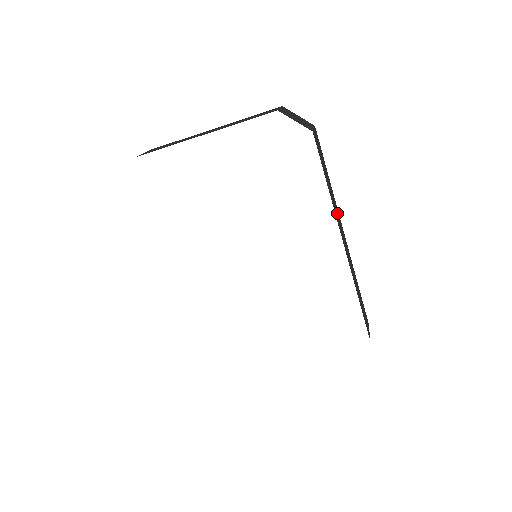
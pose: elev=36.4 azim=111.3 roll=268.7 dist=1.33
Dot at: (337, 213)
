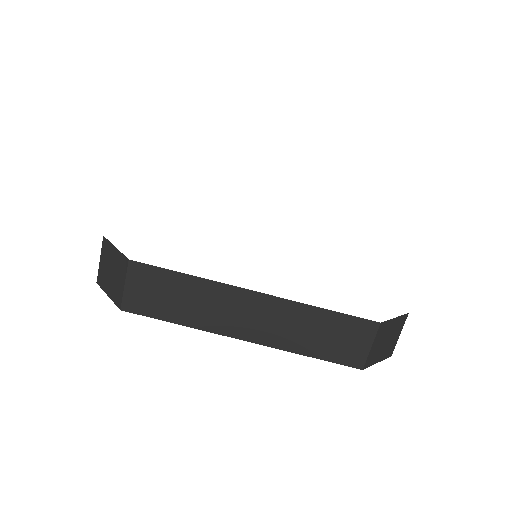
Dot at: occluded
